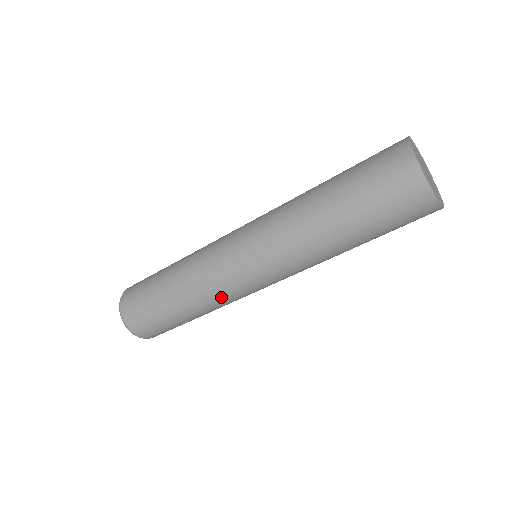
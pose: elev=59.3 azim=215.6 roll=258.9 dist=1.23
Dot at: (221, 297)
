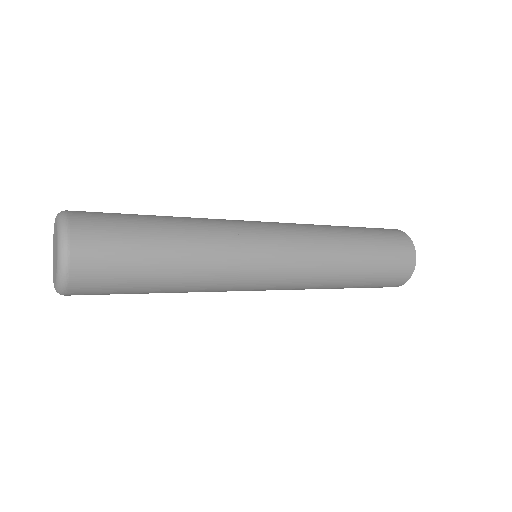
Dot at: (223, 284)
